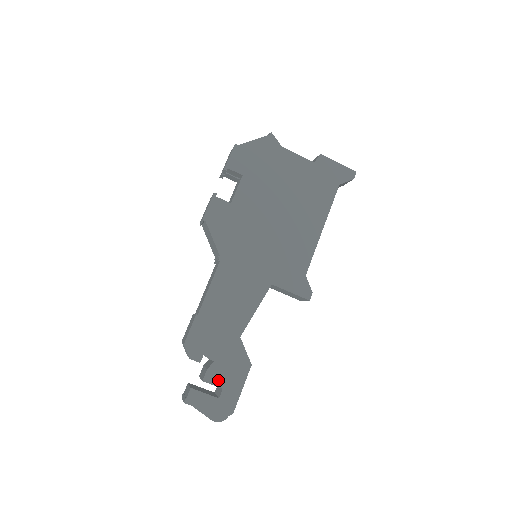
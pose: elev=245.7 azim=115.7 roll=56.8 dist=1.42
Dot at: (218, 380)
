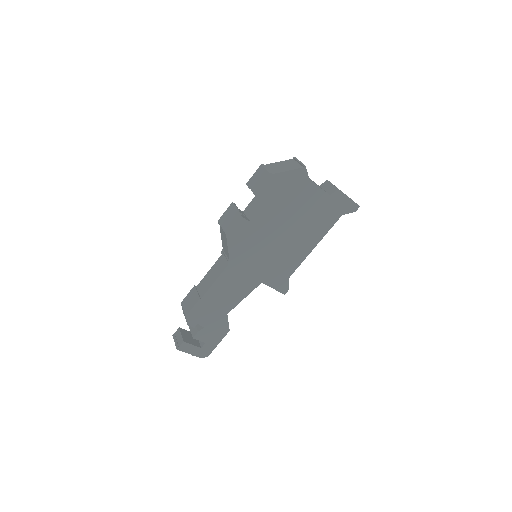
Dot at: (204, 338)
